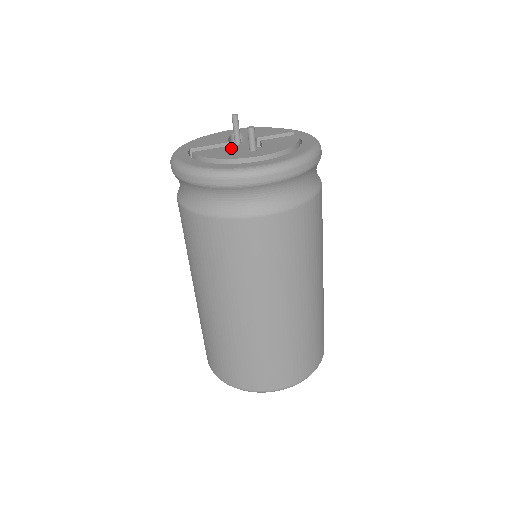
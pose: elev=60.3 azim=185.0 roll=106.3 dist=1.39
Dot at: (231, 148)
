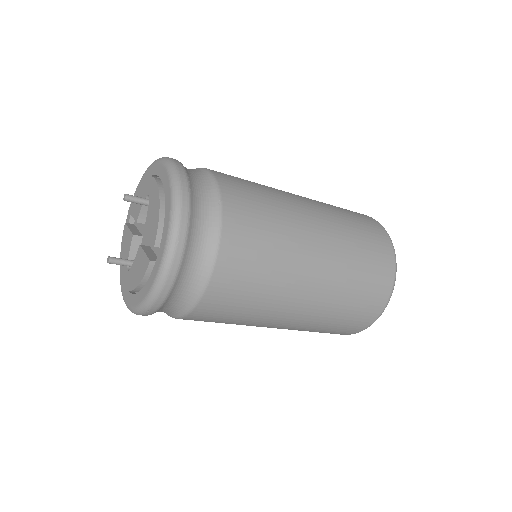
Dot at: (129, 243)
